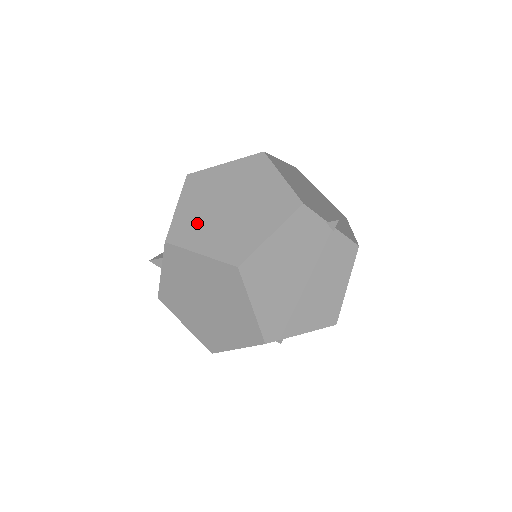
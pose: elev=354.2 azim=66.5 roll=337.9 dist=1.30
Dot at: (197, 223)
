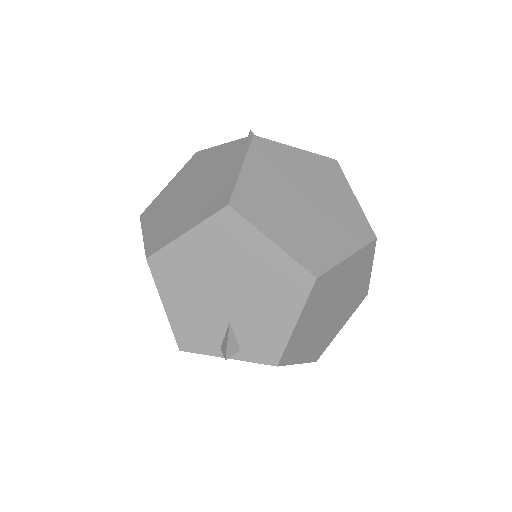
Dot at: (306, 337)
